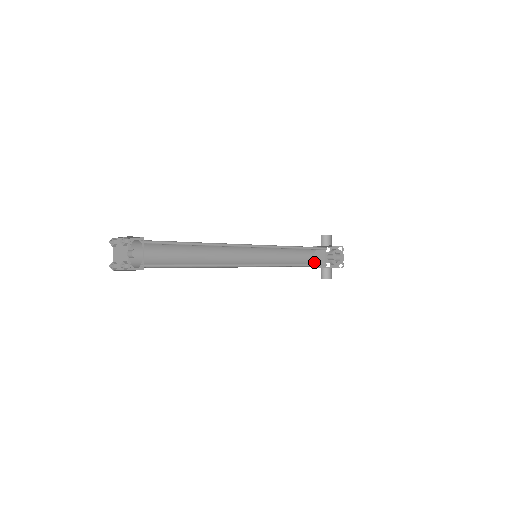
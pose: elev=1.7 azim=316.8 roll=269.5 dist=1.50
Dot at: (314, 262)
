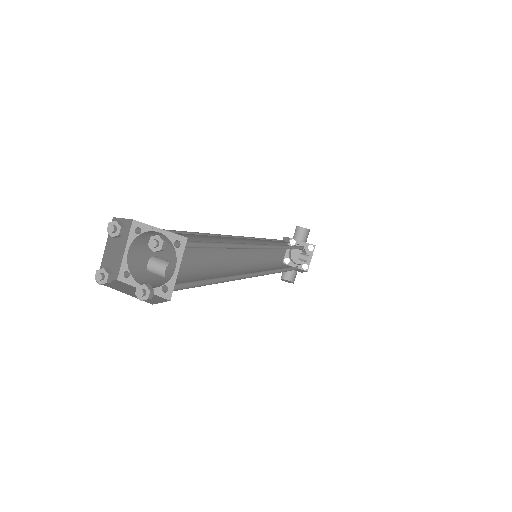
Dot at: (280, 257)
